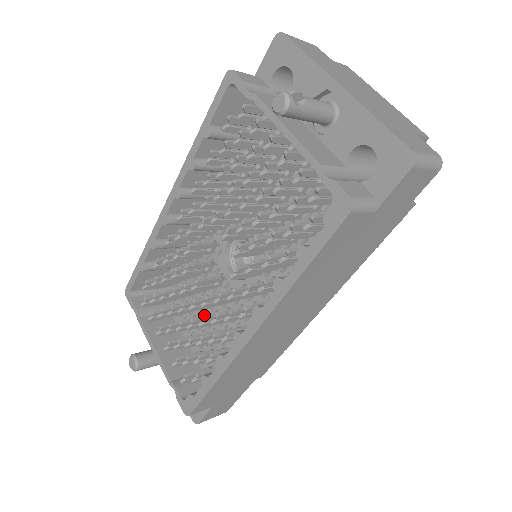
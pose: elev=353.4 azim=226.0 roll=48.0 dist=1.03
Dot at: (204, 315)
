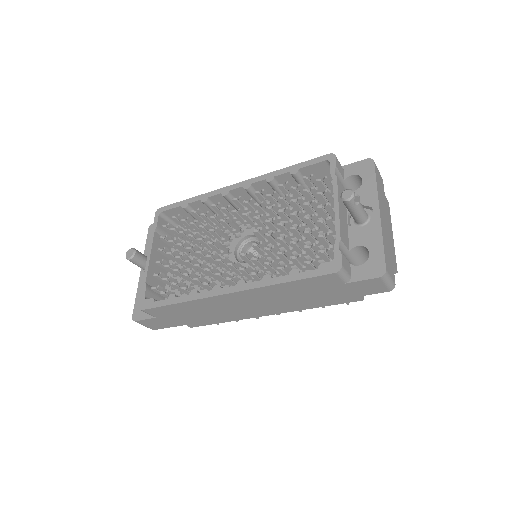
Dot at: occluded
